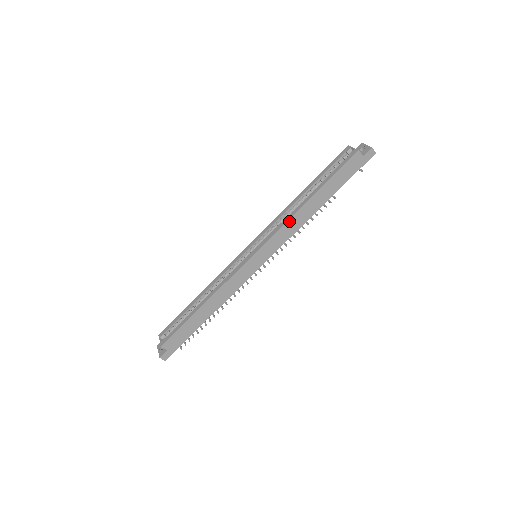
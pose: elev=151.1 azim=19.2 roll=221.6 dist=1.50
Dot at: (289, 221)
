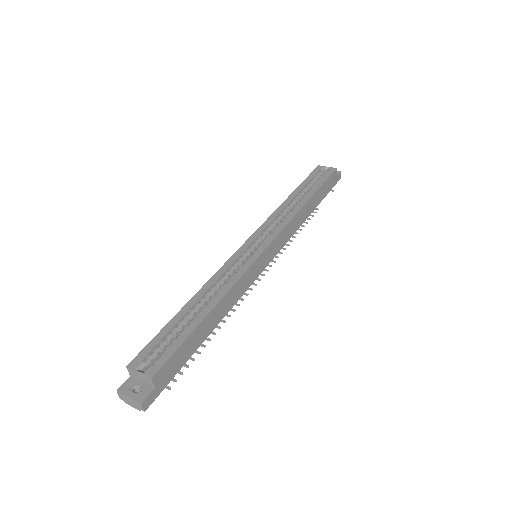
Dot at: (294, 218)
